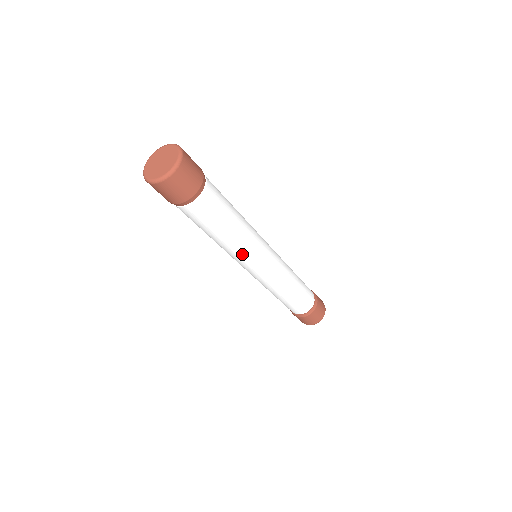
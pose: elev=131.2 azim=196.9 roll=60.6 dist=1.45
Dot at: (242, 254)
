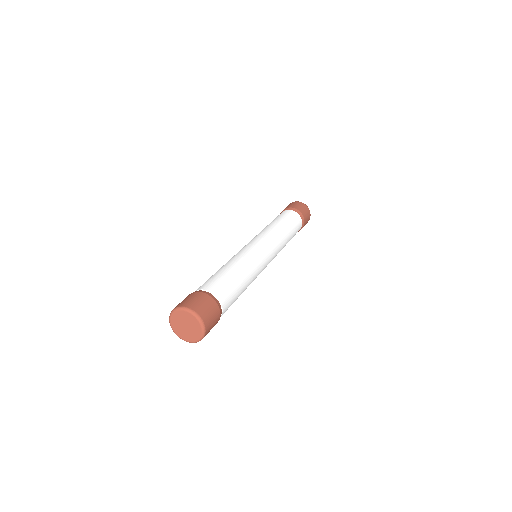
Dot at: occluded
